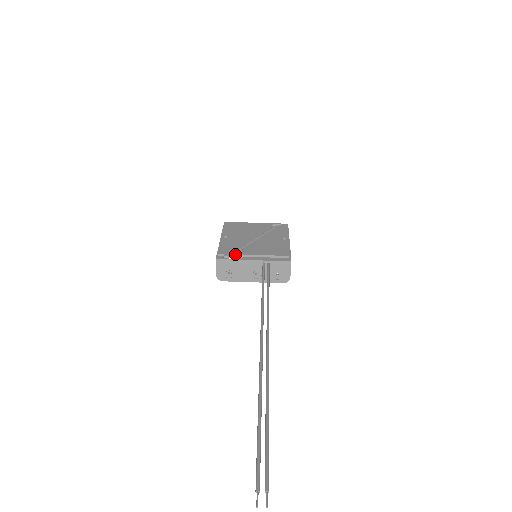
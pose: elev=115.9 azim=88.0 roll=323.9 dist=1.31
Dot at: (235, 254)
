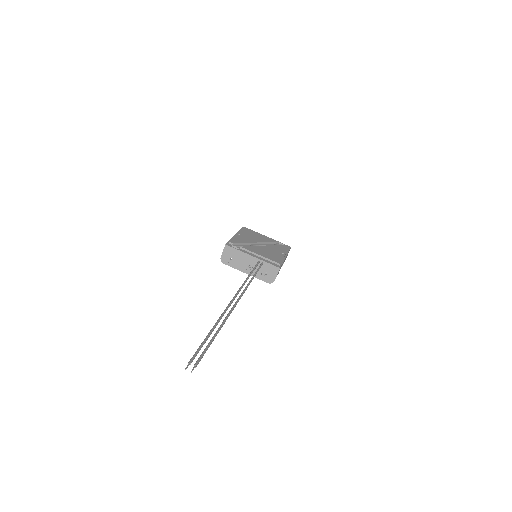
Dot at: (241, 247)
